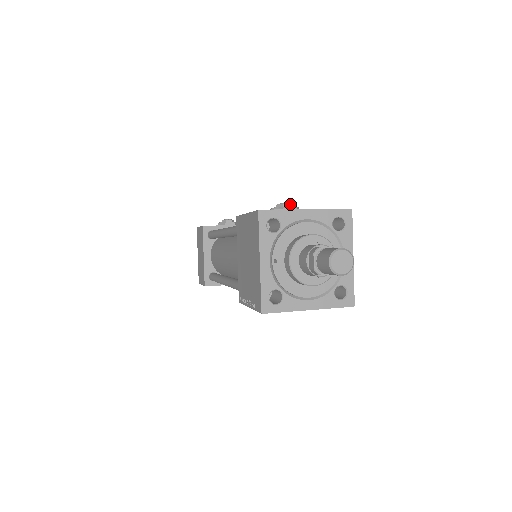
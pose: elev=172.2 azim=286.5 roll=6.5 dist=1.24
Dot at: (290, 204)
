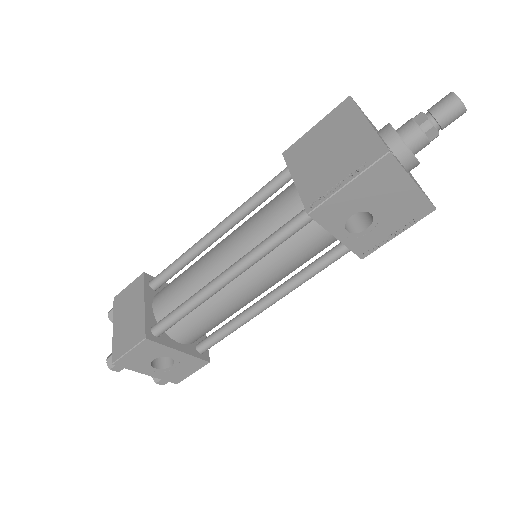
Dot at: occluded
